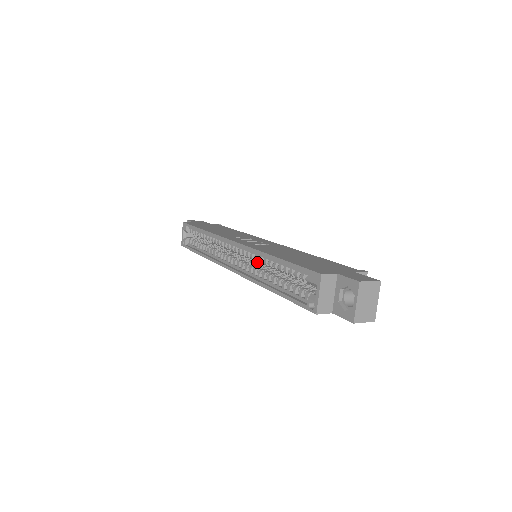
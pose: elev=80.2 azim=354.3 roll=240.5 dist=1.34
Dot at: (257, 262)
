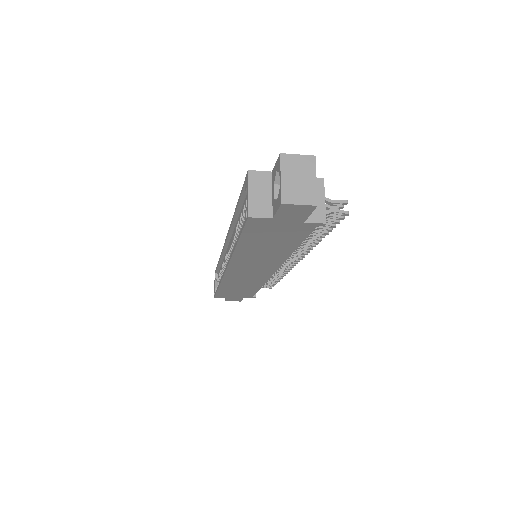
Dot at: occluded
